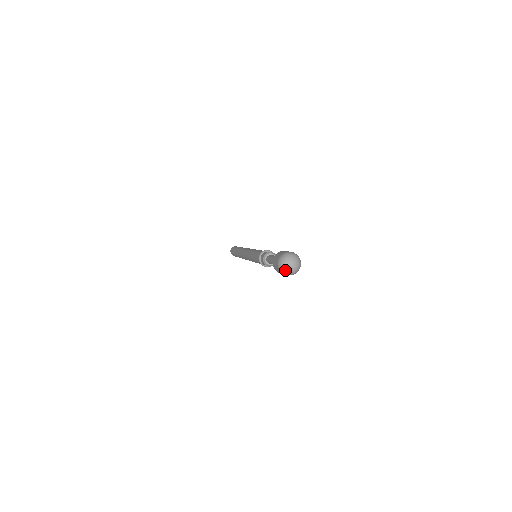
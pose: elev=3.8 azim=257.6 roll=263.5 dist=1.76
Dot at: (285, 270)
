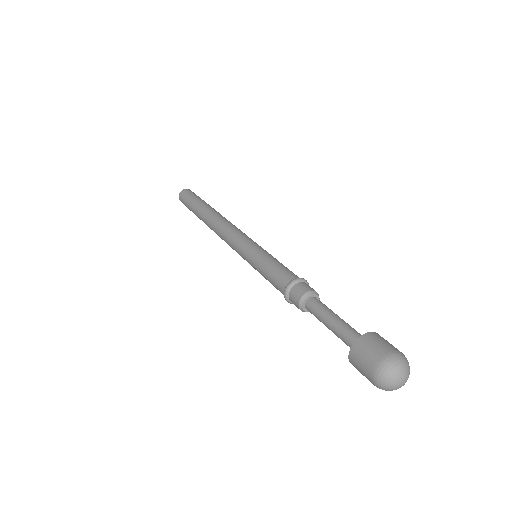
Dot at: (387, 389)
